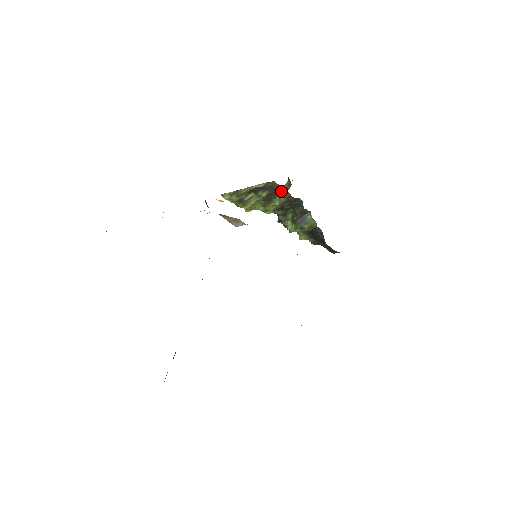
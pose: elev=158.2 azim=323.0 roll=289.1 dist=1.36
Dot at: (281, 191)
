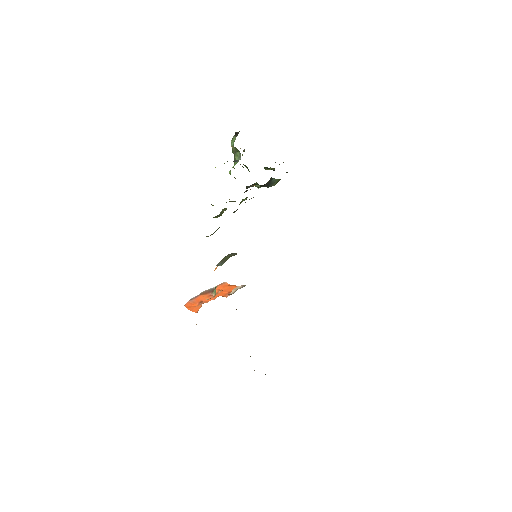
Dot at: occluded
